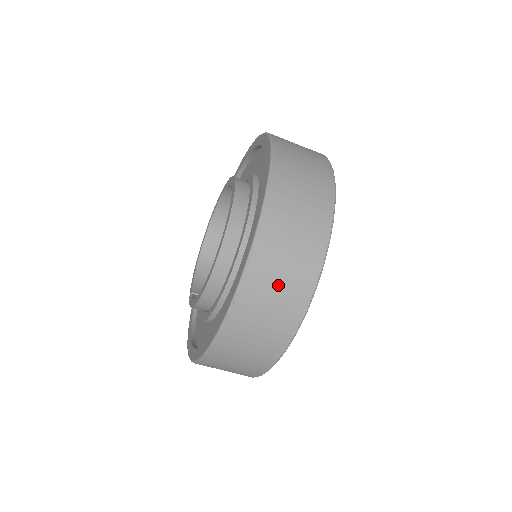
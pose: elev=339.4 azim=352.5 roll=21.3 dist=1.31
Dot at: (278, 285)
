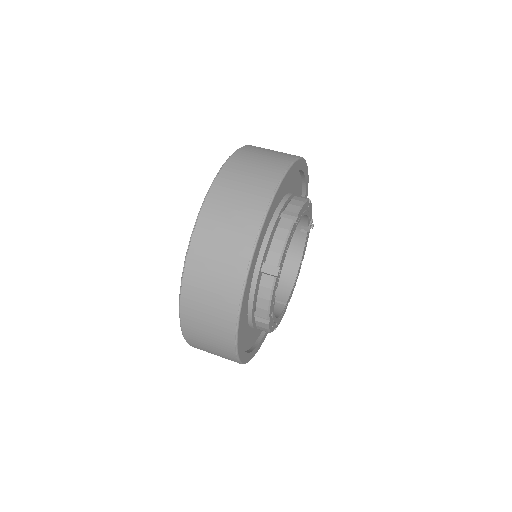
Dot at: (207, 311)
